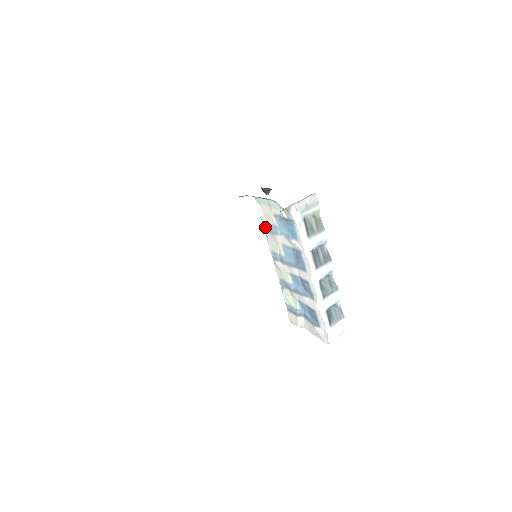
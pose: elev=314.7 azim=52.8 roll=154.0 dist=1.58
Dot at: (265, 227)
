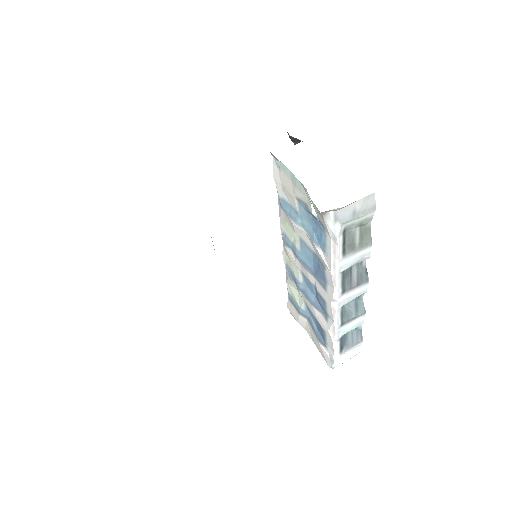
Dot at: (280, 200)
